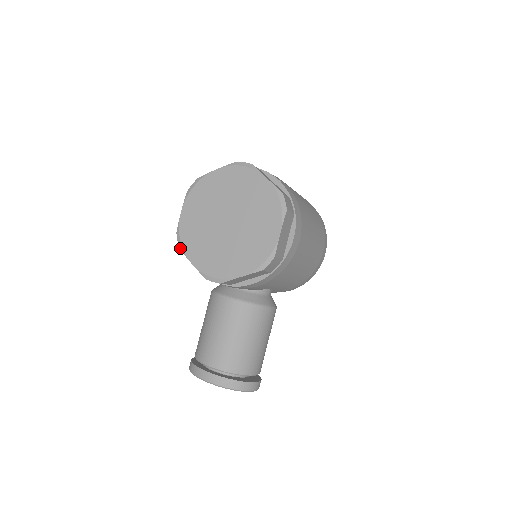
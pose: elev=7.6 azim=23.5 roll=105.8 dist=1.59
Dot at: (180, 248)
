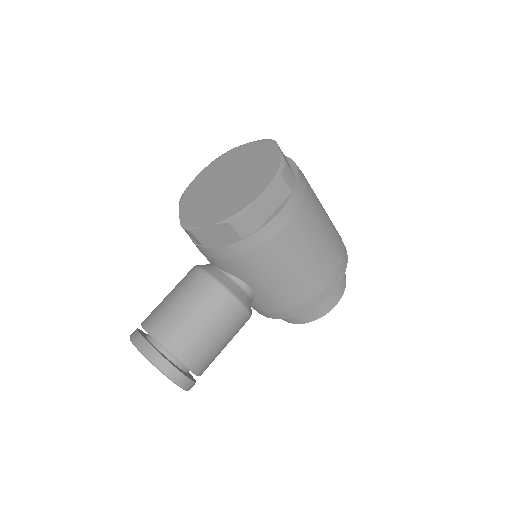
Dot at: (180, 201)
